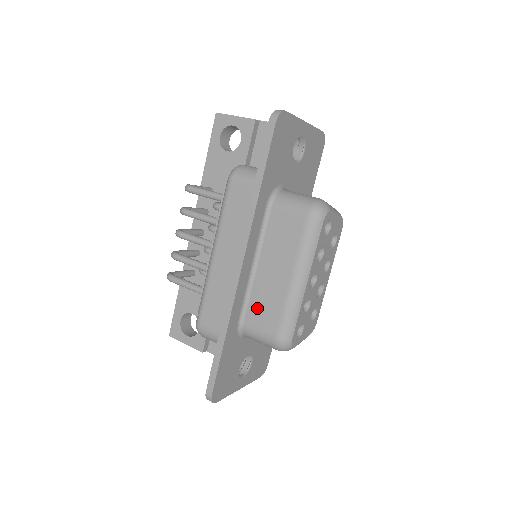
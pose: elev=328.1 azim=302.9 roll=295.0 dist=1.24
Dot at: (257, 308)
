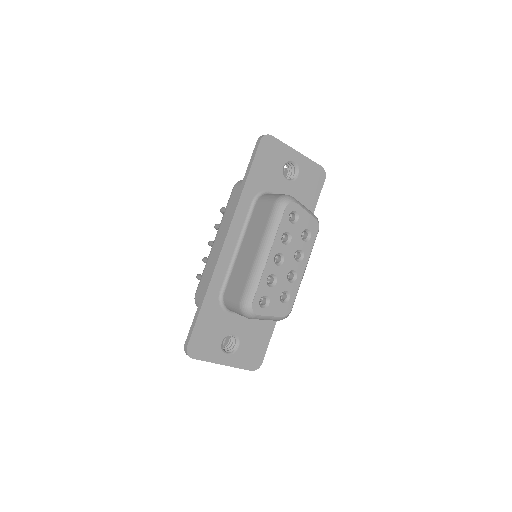
Dot at: (234, 279)
